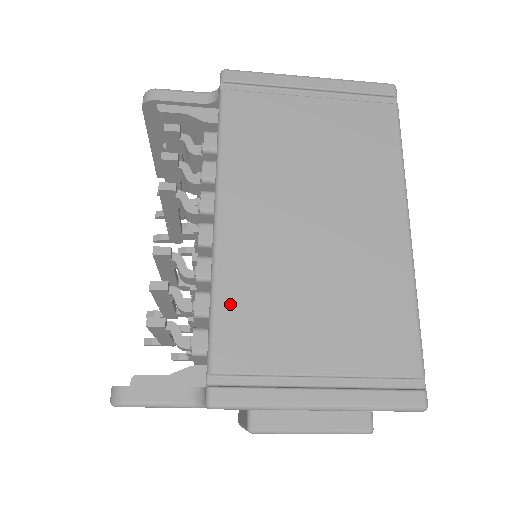
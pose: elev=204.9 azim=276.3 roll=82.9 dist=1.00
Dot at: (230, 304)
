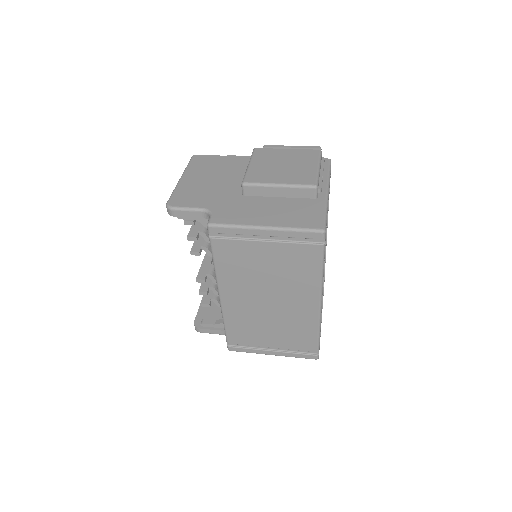
Dot at: (231, 326)
